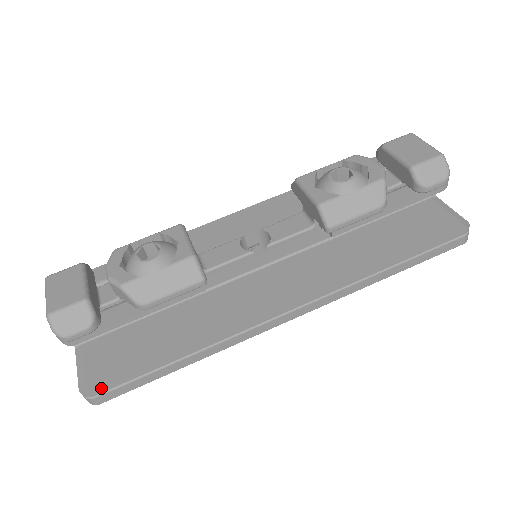
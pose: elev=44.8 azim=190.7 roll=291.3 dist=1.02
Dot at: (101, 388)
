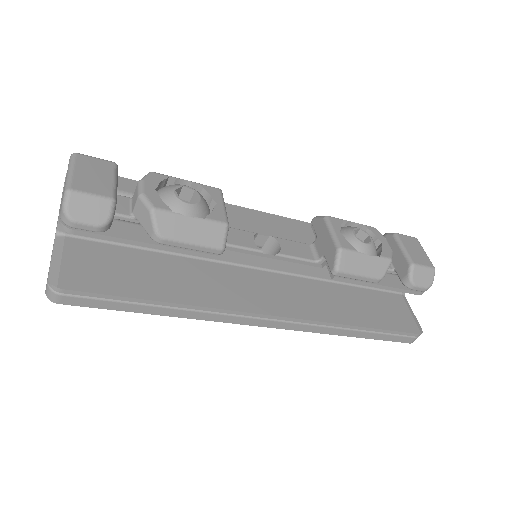
Dot at: (75, 289)
